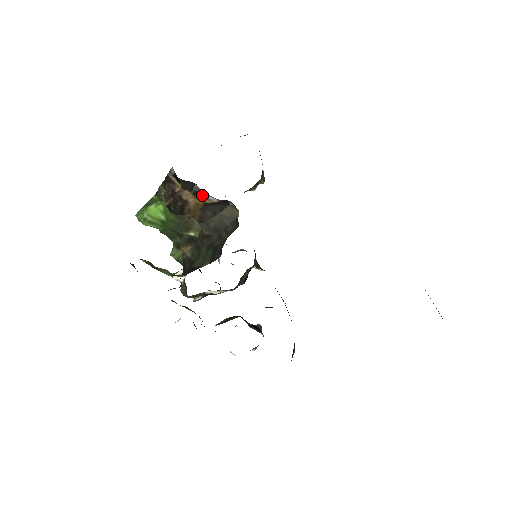
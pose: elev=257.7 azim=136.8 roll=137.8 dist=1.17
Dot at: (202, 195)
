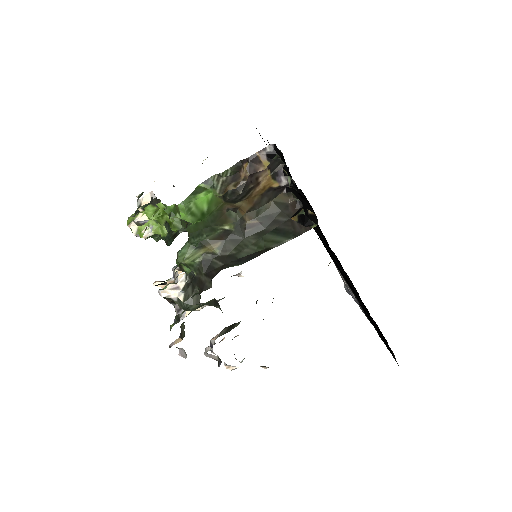
Dot at: (279, 177)
